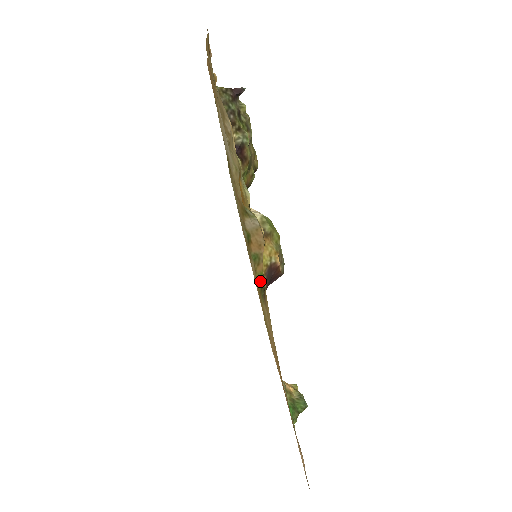
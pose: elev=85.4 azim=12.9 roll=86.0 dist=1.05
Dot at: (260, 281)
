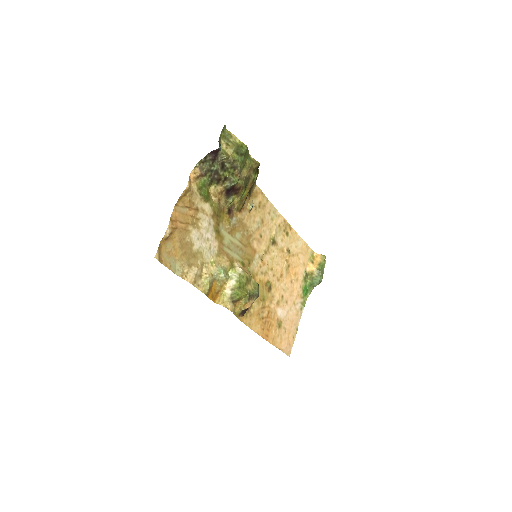
Dot at: occluded
